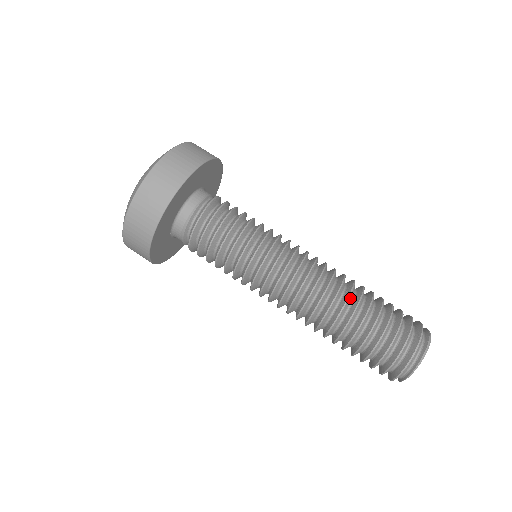
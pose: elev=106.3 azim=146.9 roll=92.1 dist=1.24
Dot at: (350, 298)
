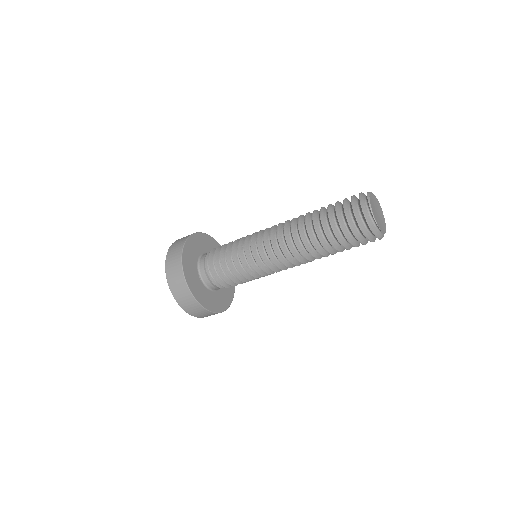
Dot at: (308, 216)
